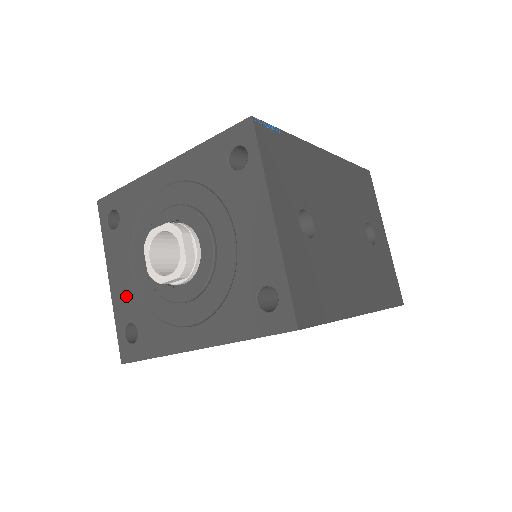
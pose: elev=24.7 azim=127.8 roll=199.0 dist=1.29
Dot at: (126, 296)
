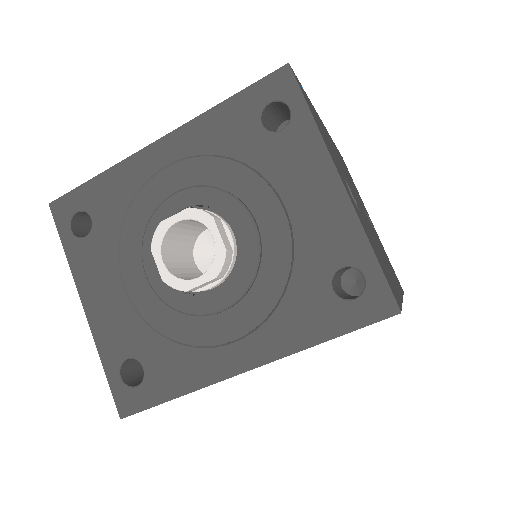
Dot at: (117, 323)
